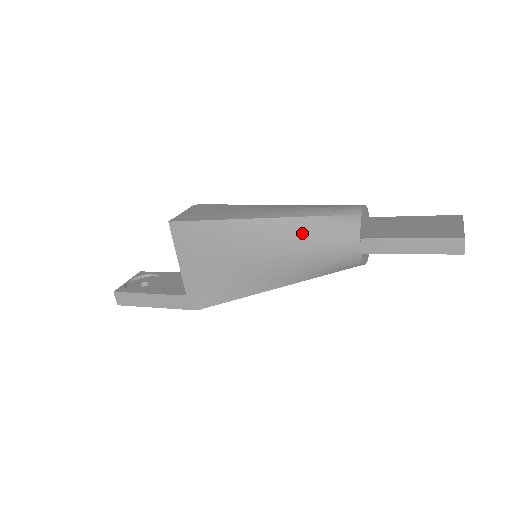
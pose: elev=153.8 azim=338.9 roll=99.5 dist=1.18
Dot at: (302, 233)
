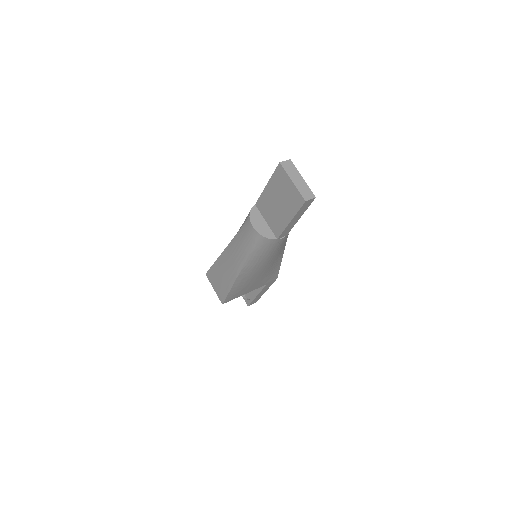
Dot at: (259, 259)
